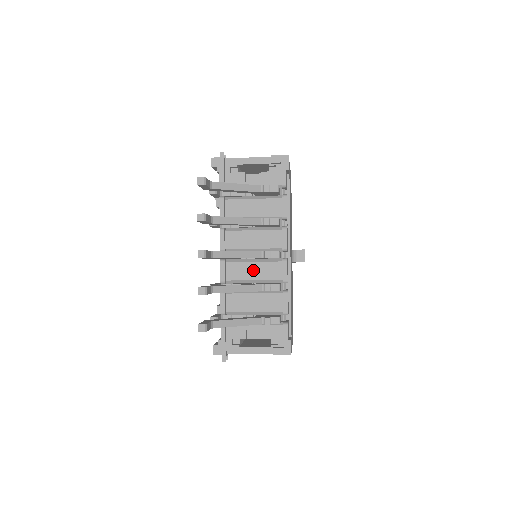
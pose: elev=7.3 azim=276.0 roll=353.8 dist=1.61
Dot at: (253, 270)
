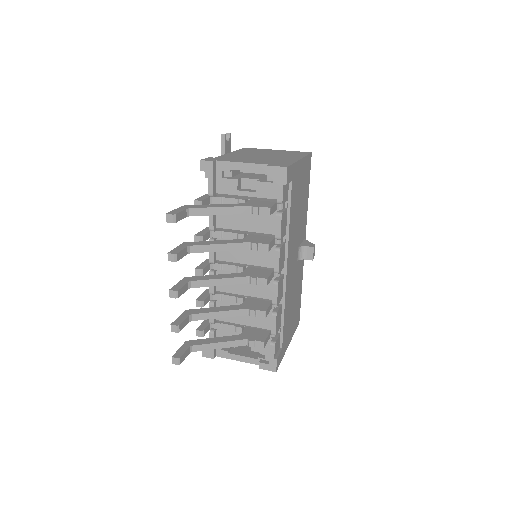
Dot at: (243, 285)
